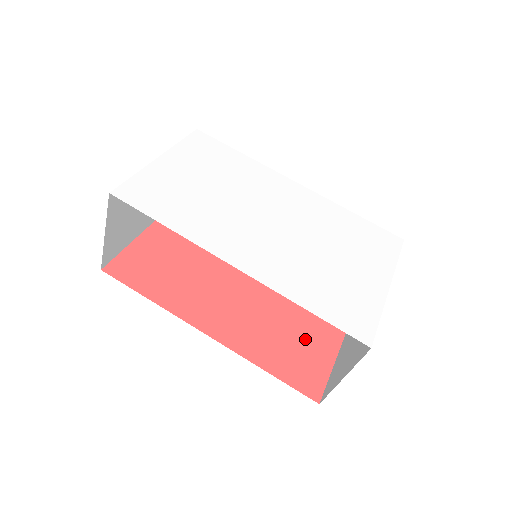
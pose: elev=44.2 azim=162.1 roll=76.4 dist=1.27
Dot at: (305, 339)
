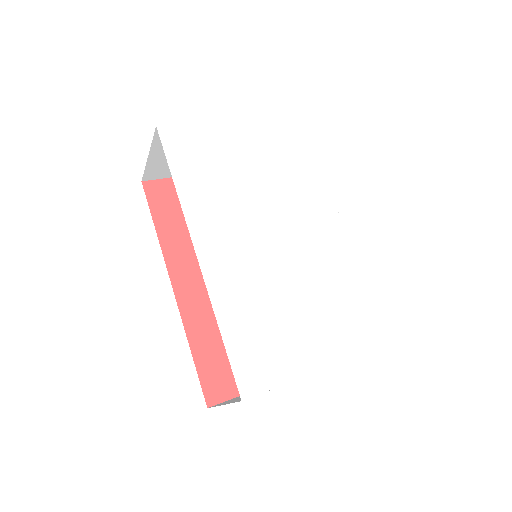
Dot at: occluded
